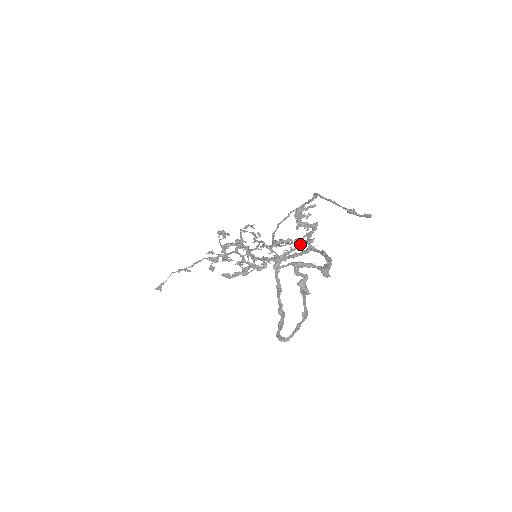
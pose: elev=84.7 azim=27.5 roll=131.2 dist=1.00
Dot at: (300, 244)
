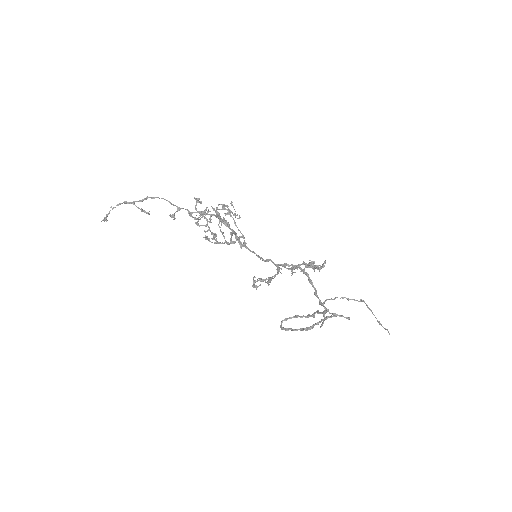
Dot at: (341, 316)
